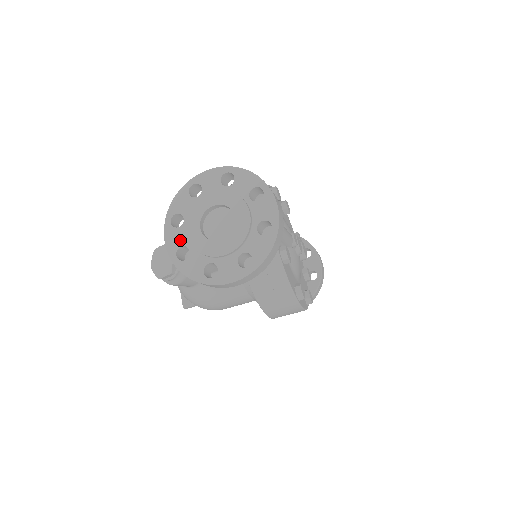
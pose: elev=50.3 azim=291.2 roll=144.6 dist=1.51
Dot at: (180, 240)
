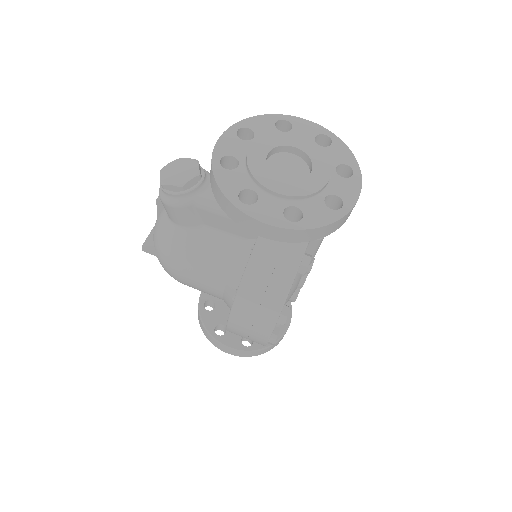
Dot at: (236, 150)
